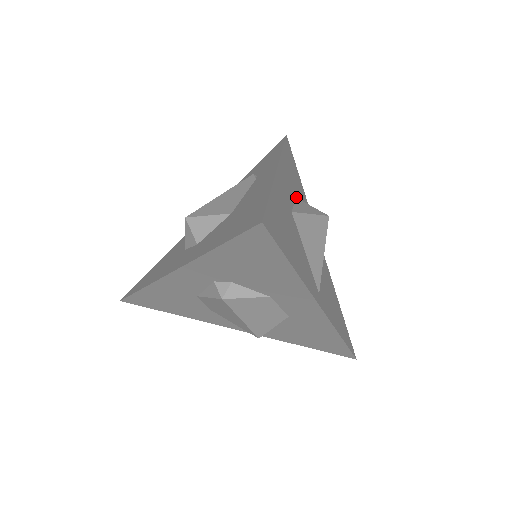
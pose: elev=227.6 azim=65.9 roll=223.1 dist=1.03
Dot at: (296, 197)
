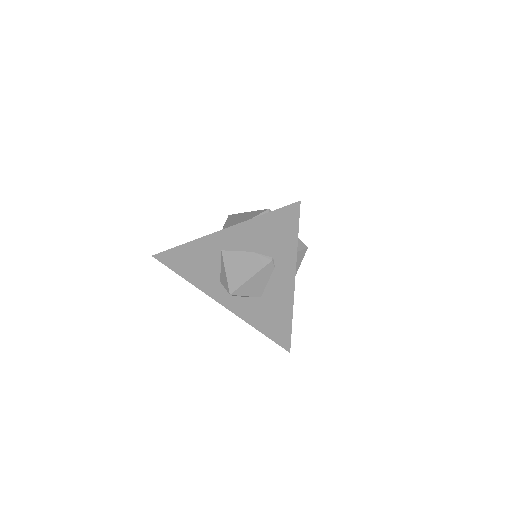
Dot at: occluded
